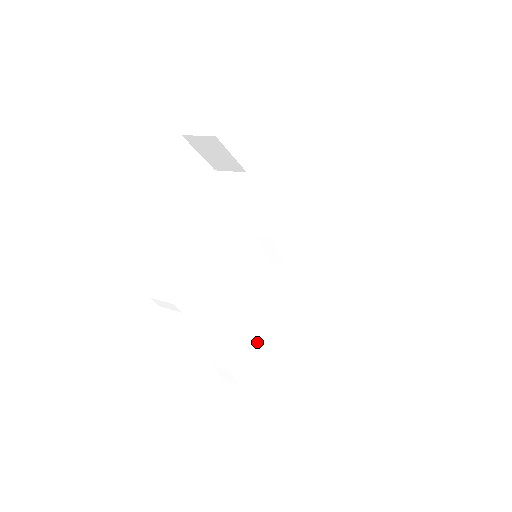
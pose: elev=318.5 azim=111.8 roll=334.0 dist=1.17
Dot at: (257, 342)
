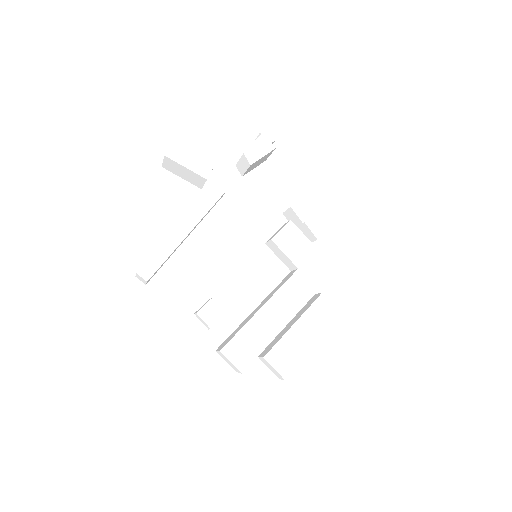
Dot at: (262, 334)
